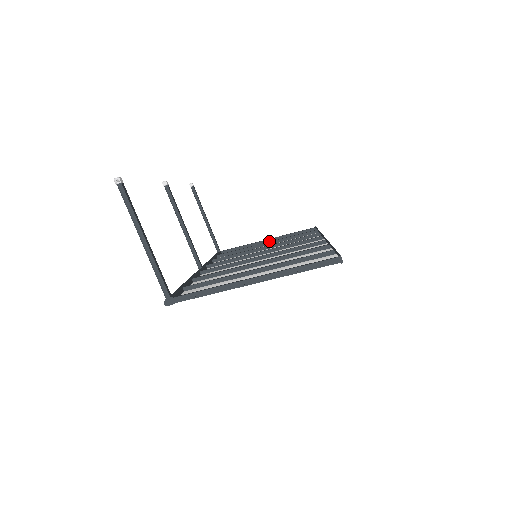
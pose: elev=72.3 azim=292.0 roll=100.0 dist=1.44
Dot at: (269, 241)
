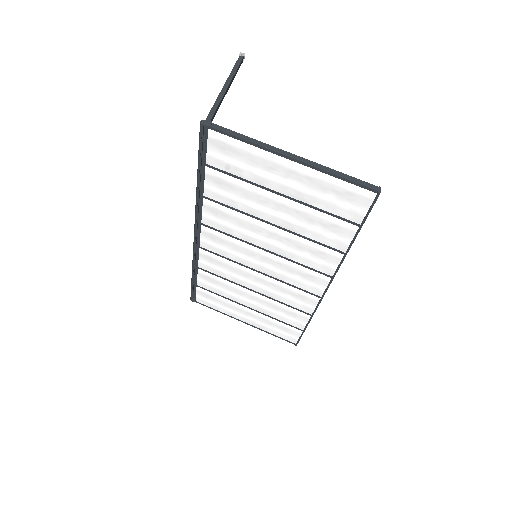
Dot at: (246, 321)
